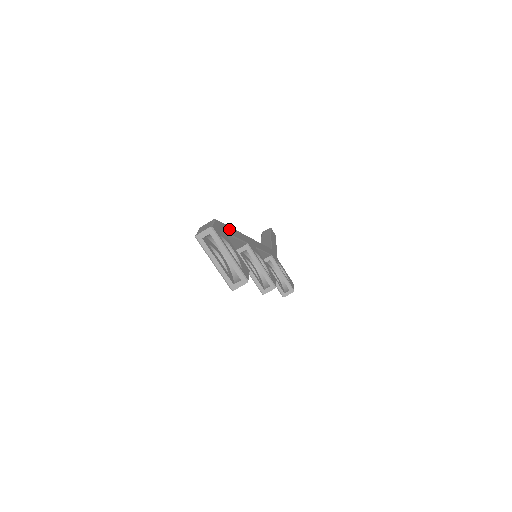
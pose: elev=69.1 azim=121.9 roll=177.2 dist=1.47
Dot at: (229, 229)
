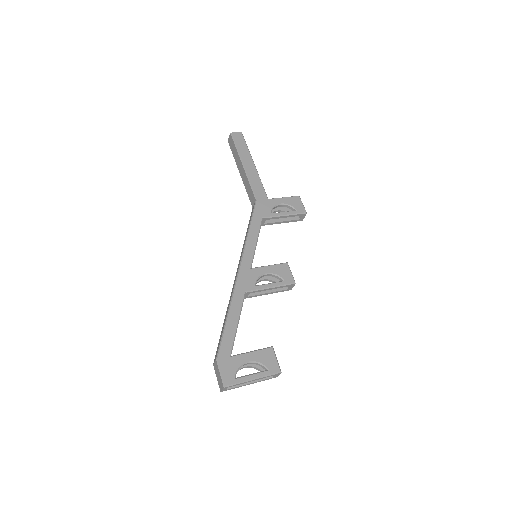
Dot at: (228, 331)
